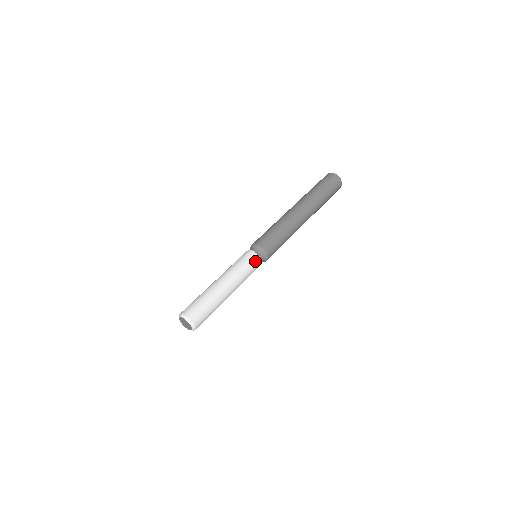
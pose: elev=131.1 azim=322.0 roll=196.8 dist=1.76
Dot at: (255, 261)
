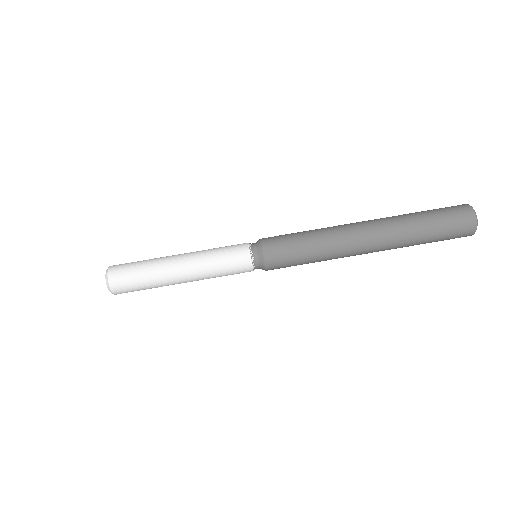
Dot at: (241, 262)
